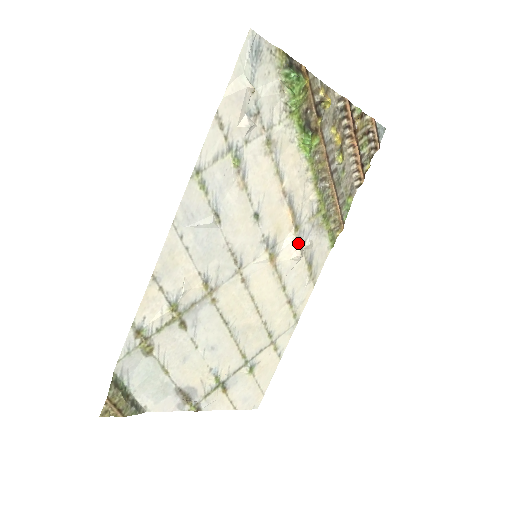
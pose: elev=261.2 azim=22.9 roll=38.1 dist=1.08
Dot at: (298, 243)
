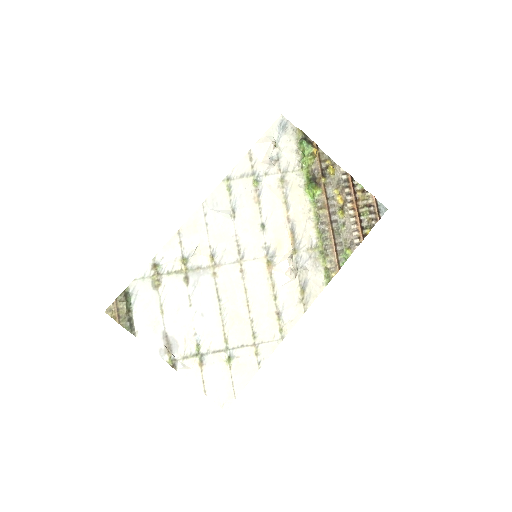
Dot at: (294, 264)
